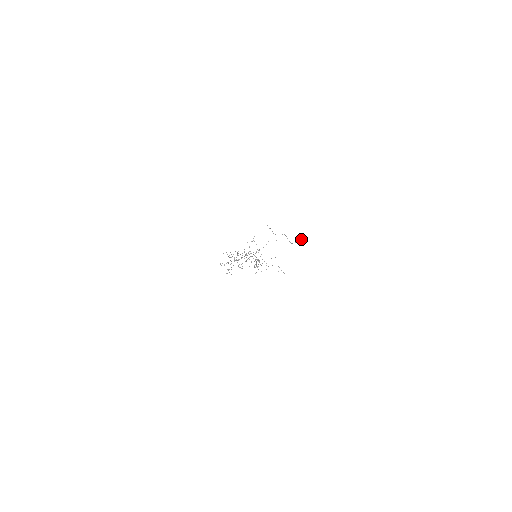
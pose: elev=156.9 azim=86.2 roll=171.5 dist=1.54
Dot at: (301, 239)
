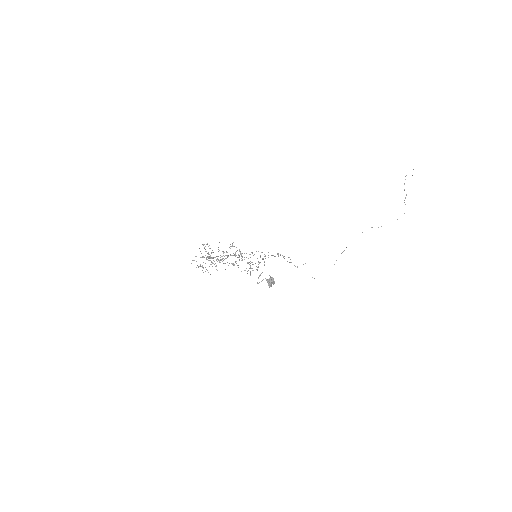
Dot at: (273, 280)
